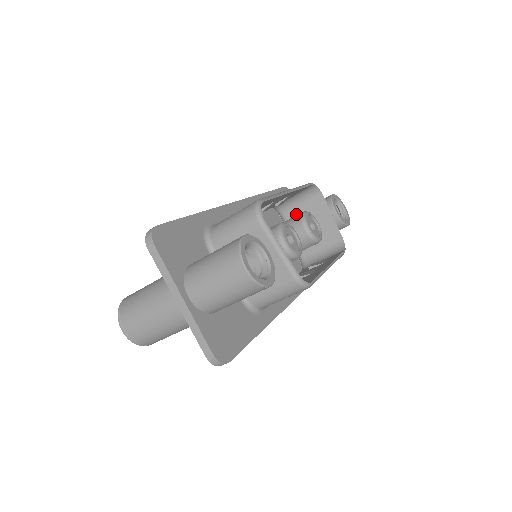
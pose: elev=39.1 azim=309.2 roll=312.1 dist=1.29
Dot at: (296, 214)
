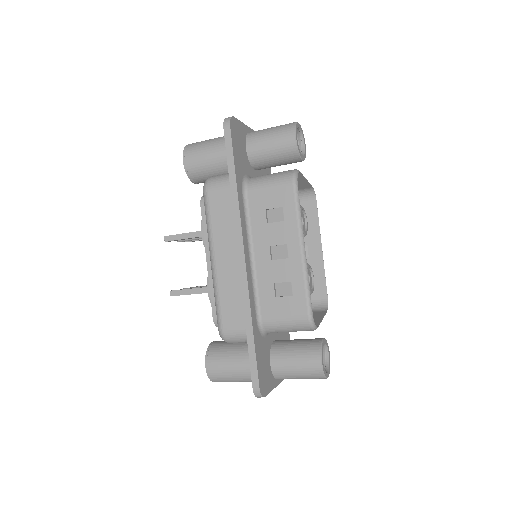
Dot at: occluded
